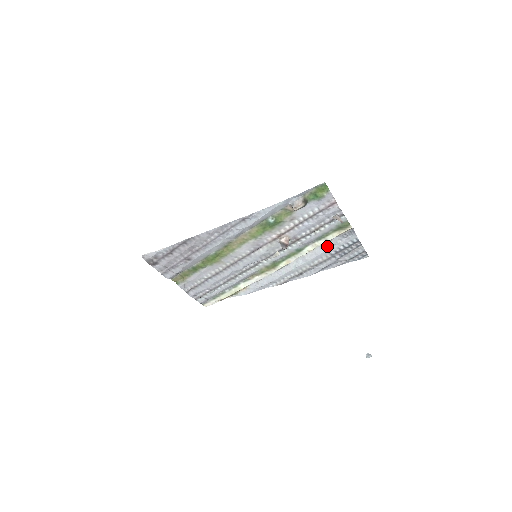
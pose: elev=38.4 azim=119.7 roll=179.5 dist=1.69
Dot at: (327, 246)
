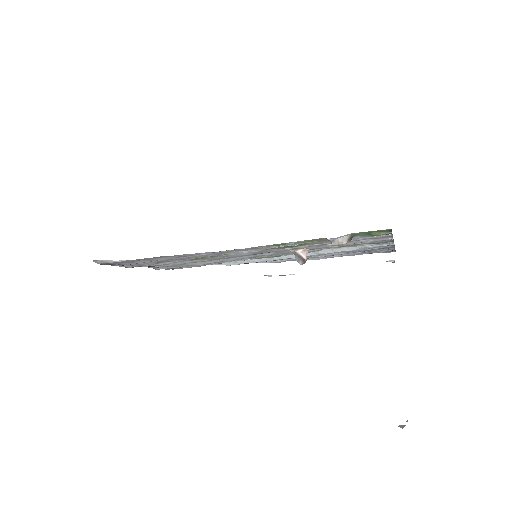
Dot at: (351, 247)
